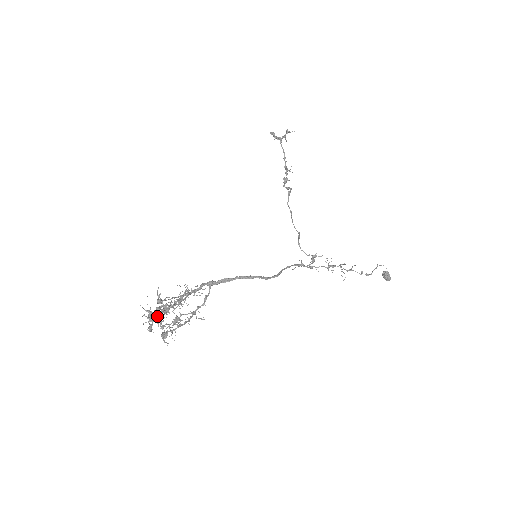
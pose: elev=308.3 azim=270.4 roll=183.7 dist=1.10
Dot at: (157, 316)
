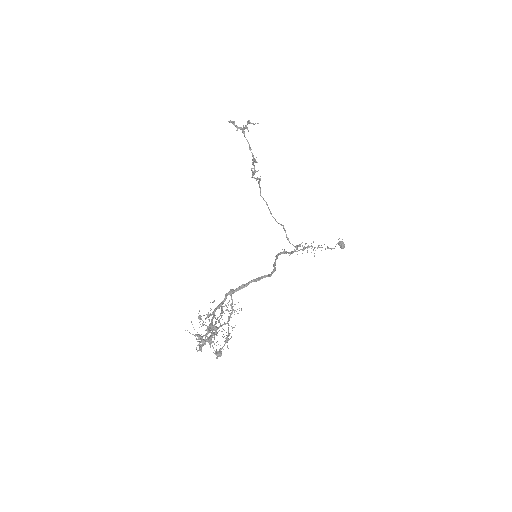
Dot at: occluded
